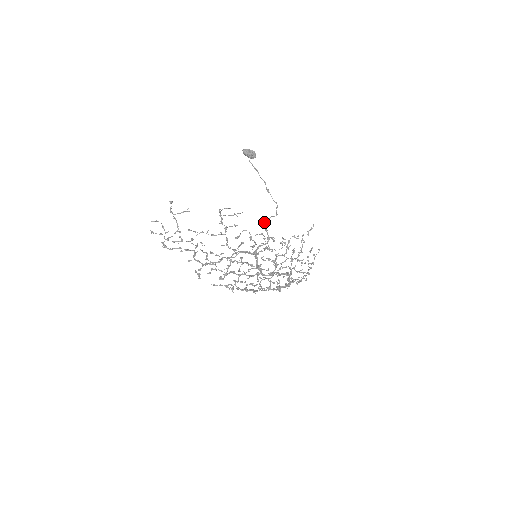
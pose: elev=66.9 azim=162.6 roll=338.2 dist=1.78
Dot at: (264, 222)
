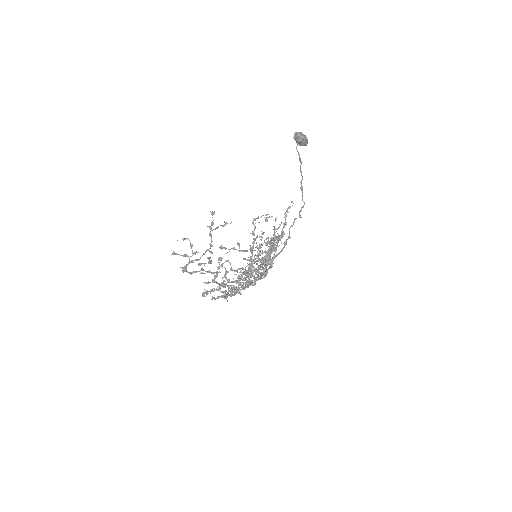
Dot at: occluded
